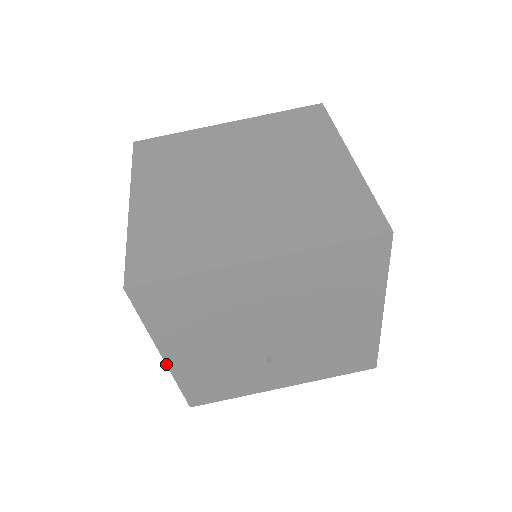
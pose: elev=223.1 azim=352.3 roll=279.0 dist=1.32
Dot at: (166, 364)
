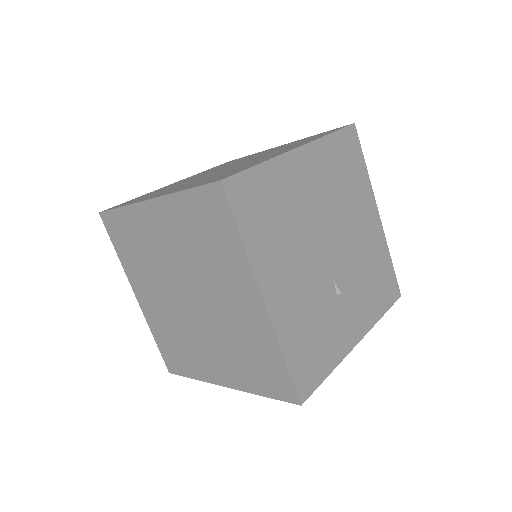
Dot at: (267, 312)
